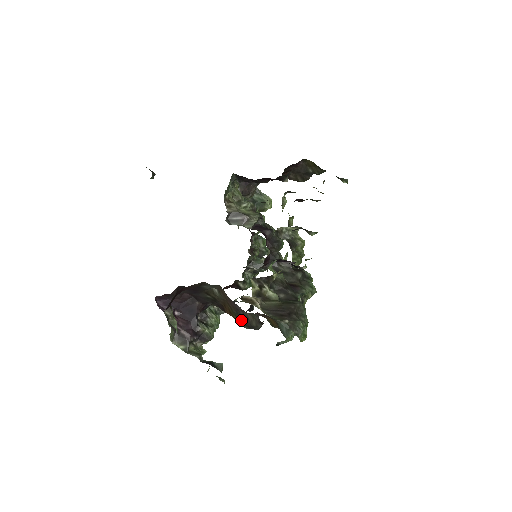
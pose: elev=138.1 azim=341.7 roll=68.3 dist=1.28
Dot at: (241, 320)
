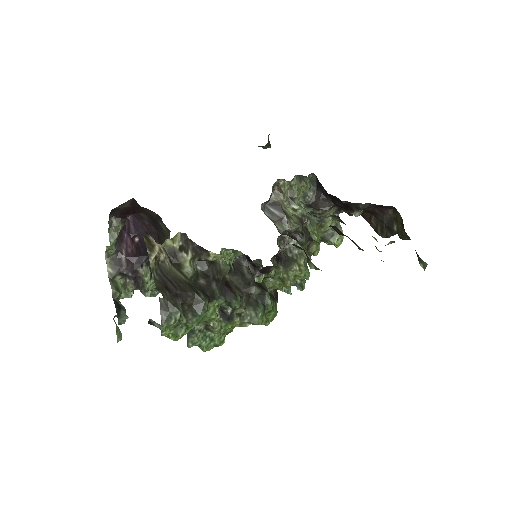
Dot at: occluded
